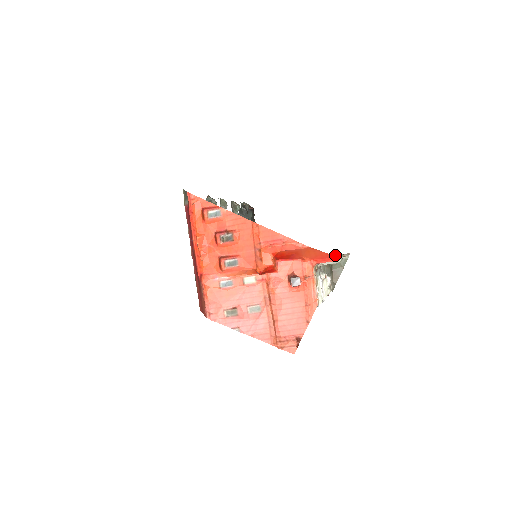
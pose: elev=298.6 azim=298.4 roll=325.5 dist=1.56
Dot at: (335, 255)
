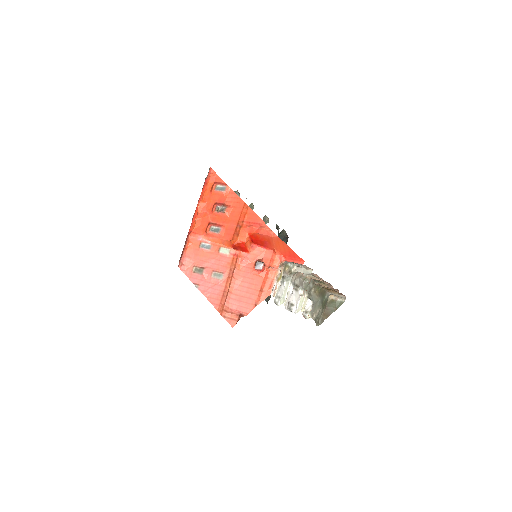
Dot at: (325, 284)
